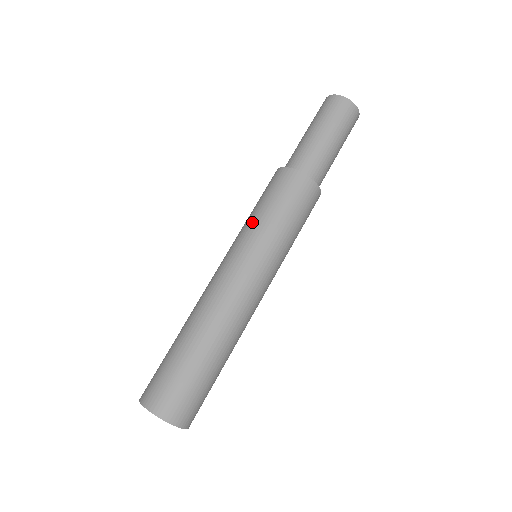
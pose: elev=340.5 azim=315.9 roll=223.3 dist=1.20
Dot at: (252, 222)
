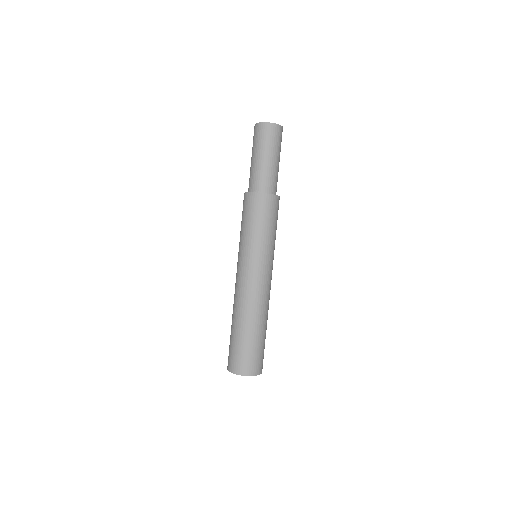
Dot at: (251, 240)
